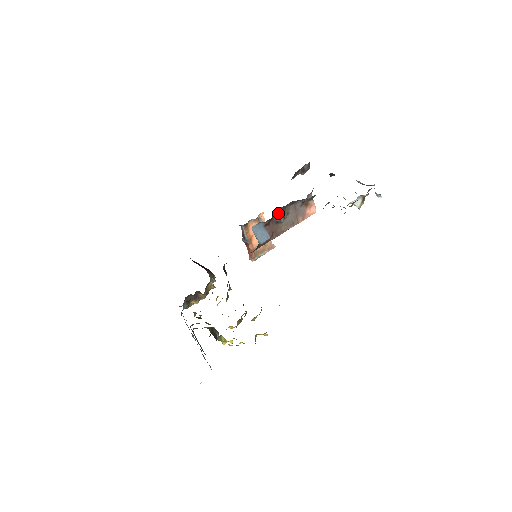
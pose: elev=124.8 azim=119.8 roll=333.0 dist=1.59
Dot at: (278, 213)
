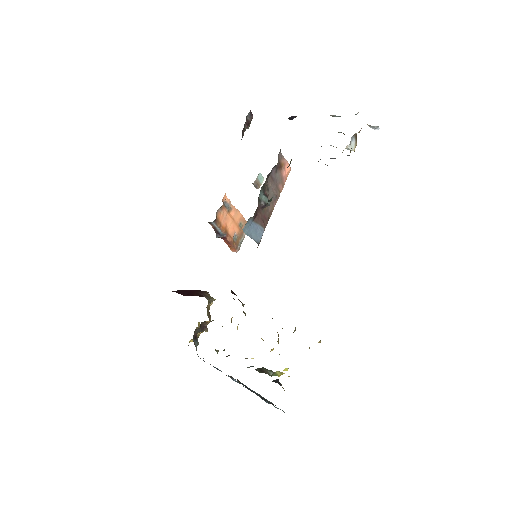
Dot at: (260, 196)
